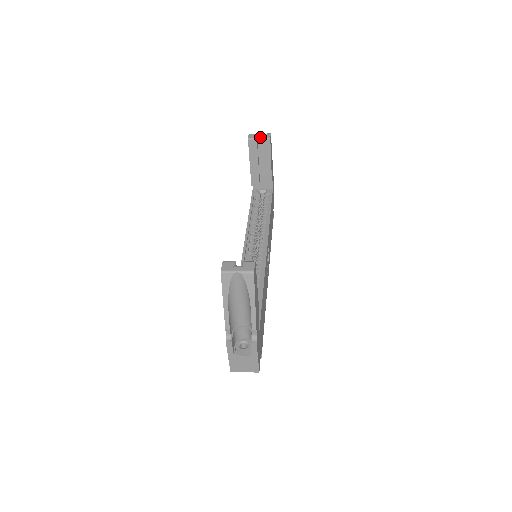
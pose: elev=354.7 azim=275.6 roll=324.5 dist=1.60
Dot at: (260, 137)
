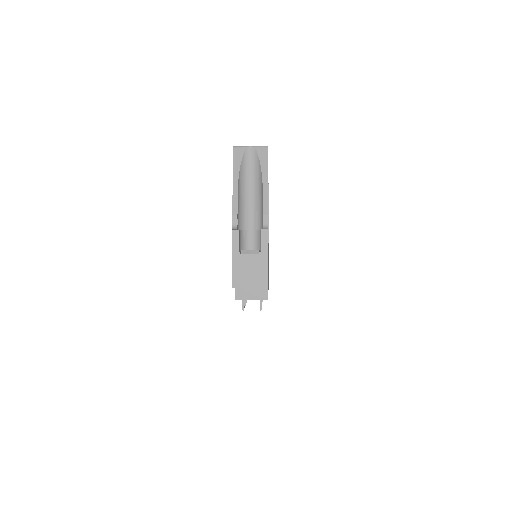
Dot at: occluded
